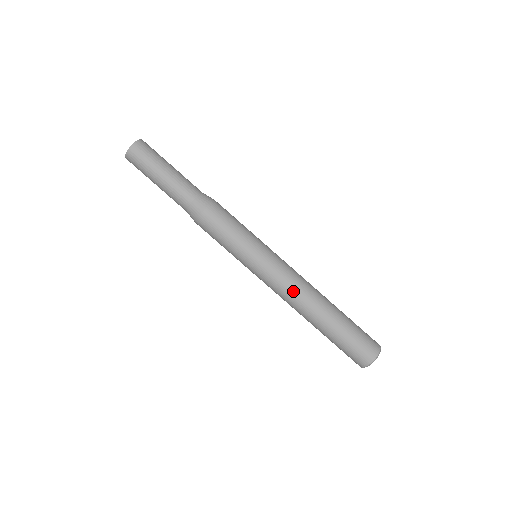
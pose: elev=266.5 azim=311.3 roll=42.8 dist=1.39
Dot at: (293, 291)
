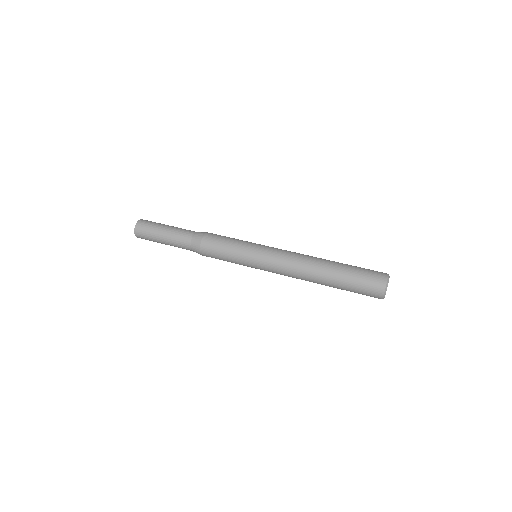
Dot at: (298, 253)
